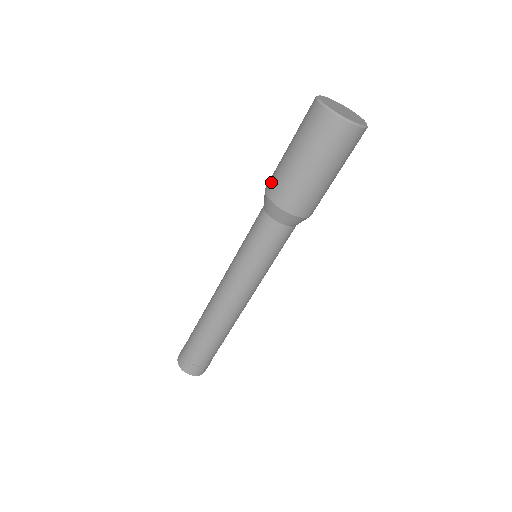
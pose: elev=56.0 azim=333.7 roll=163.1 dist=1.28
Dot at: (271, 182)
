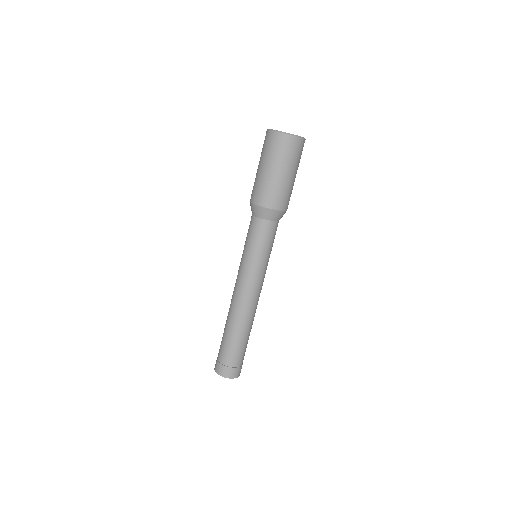
Dot at: occluded
